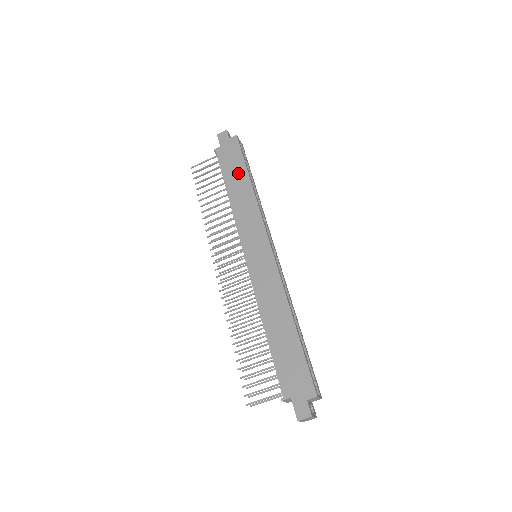
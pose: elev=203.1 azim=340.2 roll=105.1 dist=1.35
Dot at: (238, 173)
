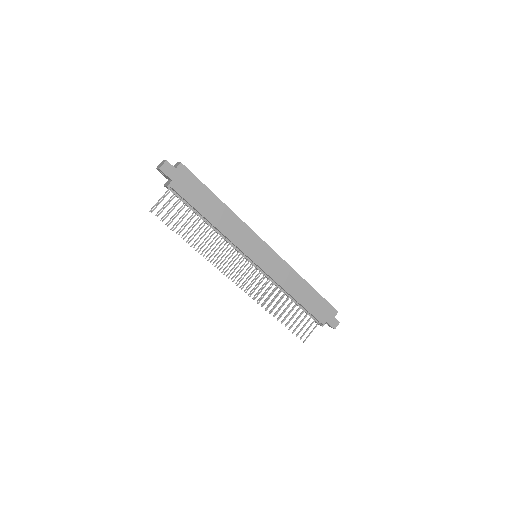
Dot at: (208, 200)
